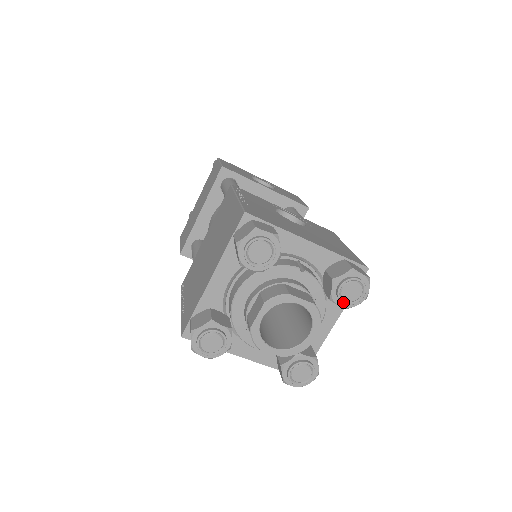
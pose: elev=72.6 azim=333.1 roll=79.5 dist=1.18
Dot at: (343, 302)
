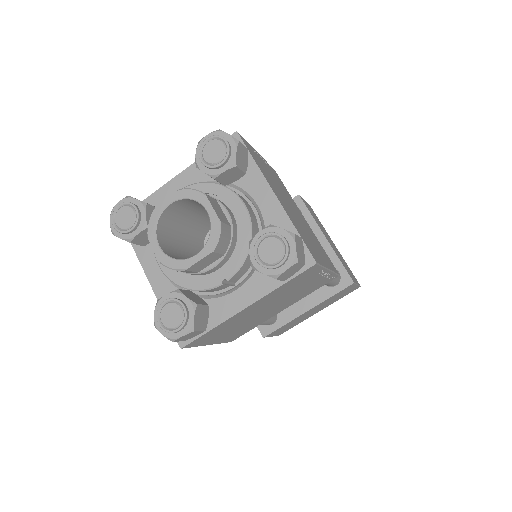
Dot at: (218, 165)
